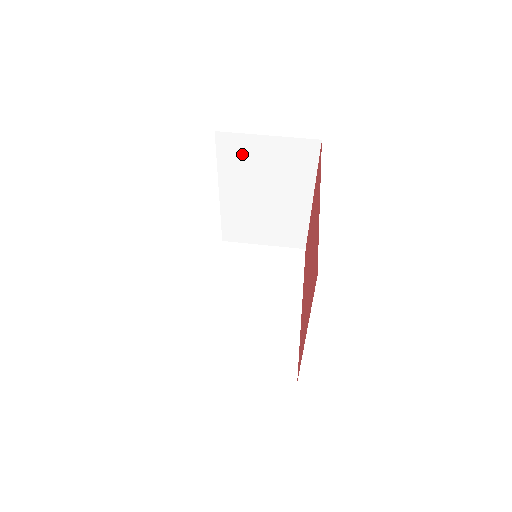
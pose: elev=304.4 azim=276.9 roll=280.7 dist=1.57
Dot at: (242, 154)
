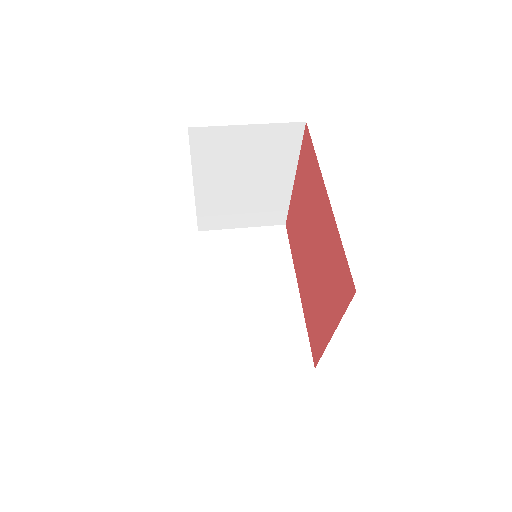
Dot at: (219, 146)
